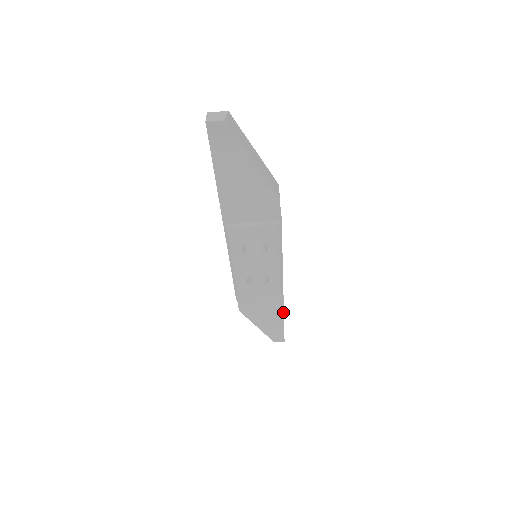
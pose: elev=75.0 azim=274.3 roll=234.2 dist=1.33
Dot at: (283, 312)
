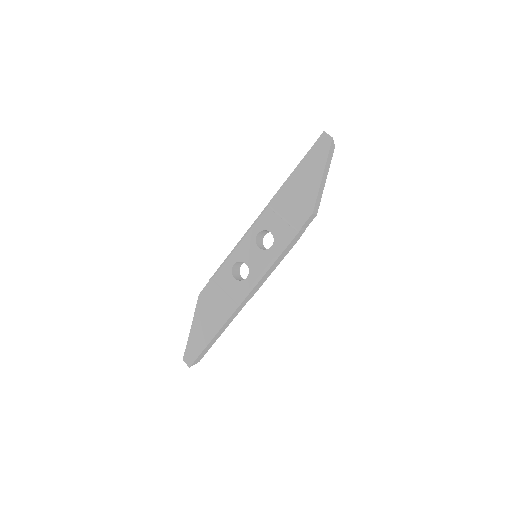
Dot at: (221, 327)
